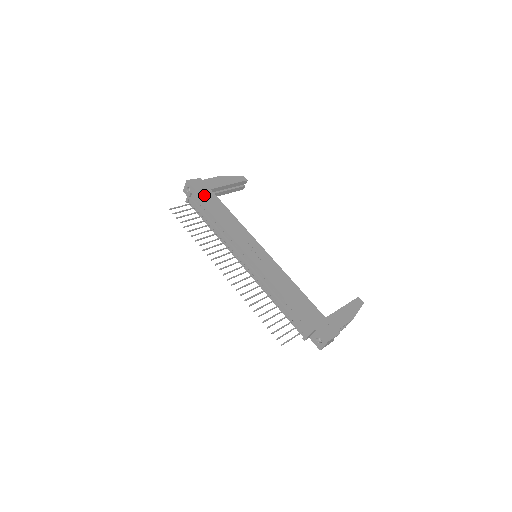
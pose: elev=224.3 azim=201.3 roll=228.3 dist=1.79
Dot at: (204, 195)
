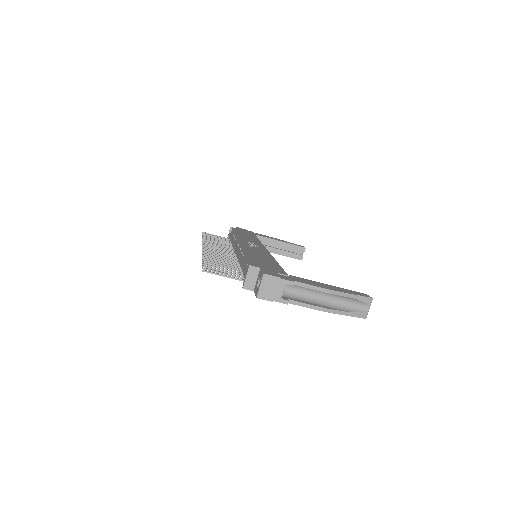
Dot at: (242, 231)
